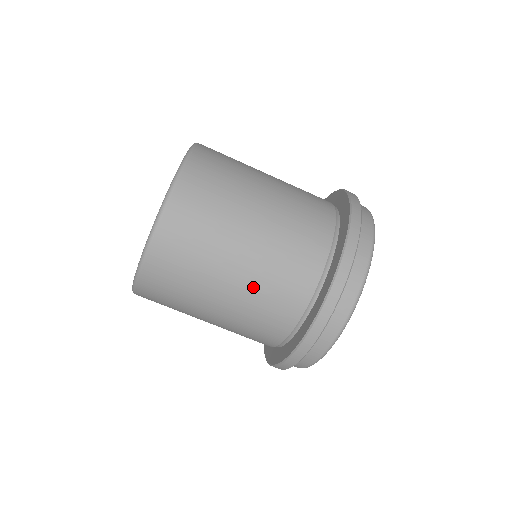
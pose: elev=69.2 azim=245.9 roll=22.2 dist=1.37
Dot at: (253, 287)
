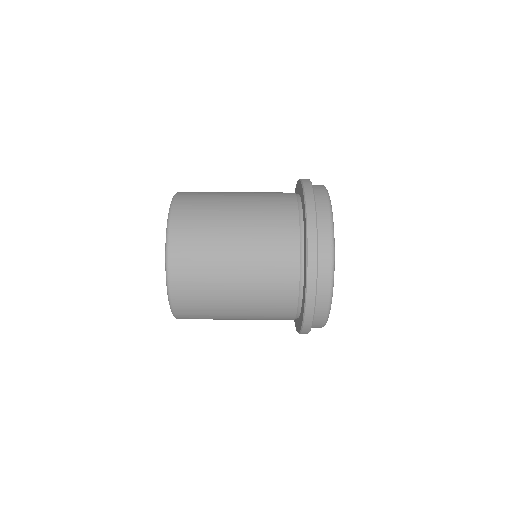
Dot at: (253, 290)
